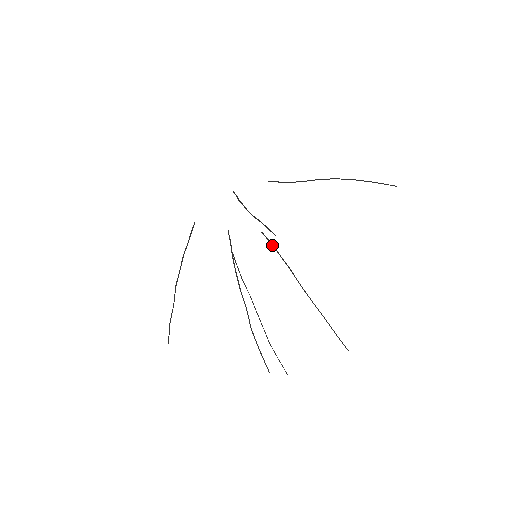
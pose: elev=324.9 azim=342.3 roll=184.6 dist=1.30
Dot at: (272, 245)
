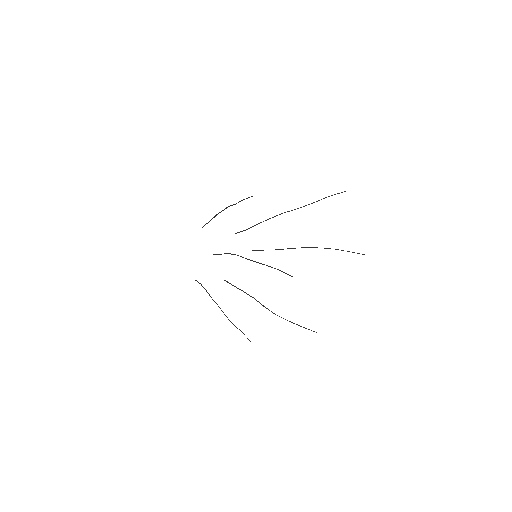
Dot at: occluded
